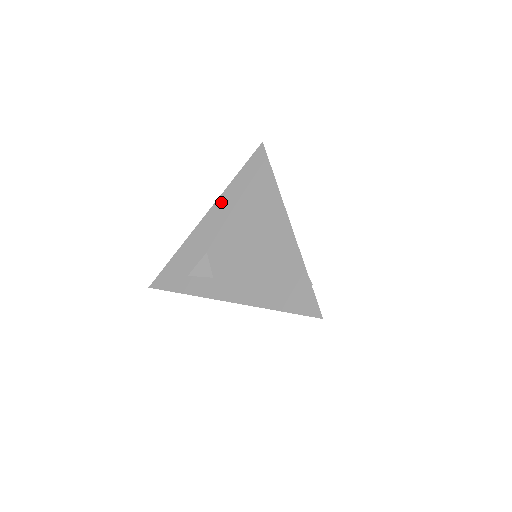
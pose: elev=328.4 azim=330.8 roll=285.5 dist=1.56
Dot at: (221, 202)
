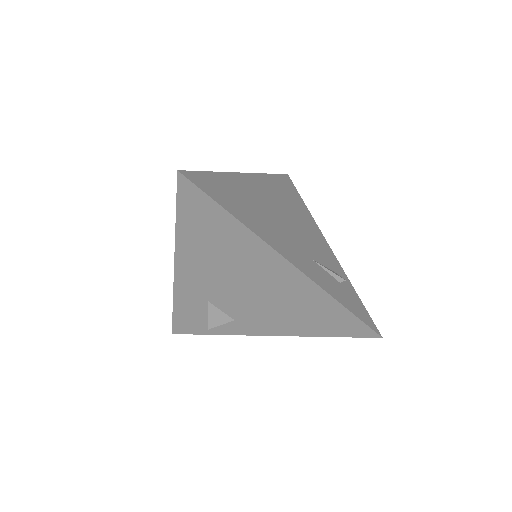
Dot at: (182, 253)
